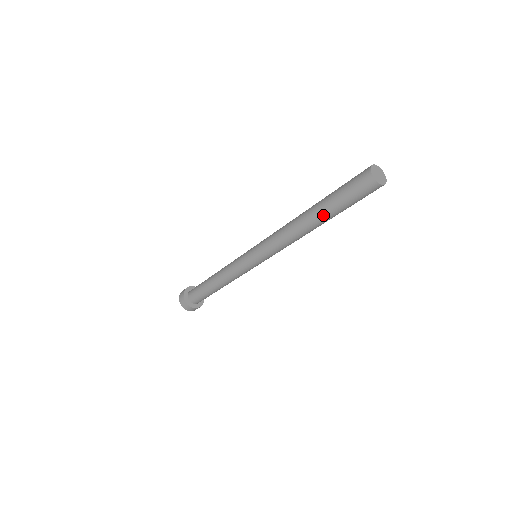
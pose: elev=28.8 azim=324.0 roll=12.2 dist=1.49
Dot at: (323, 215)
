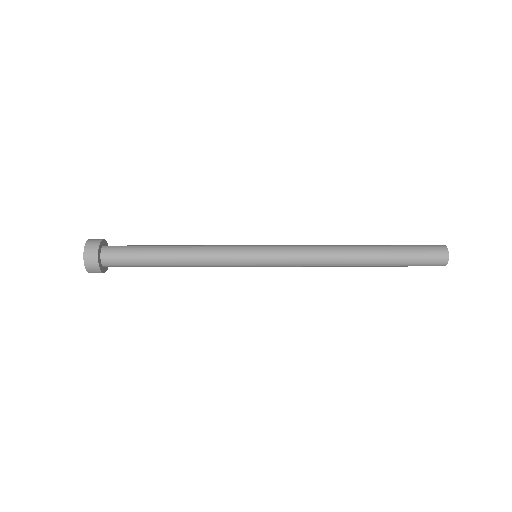
Dot at: (379, 263)
